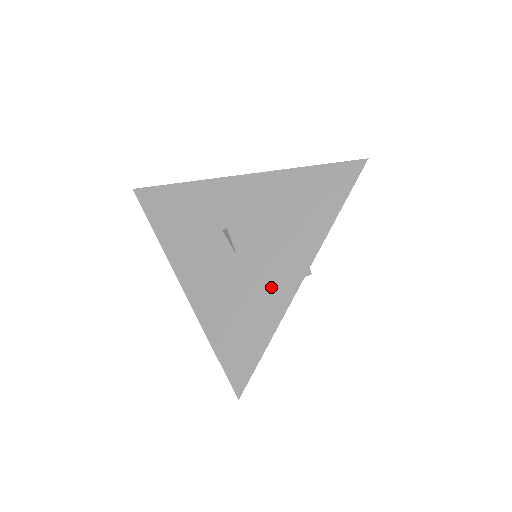
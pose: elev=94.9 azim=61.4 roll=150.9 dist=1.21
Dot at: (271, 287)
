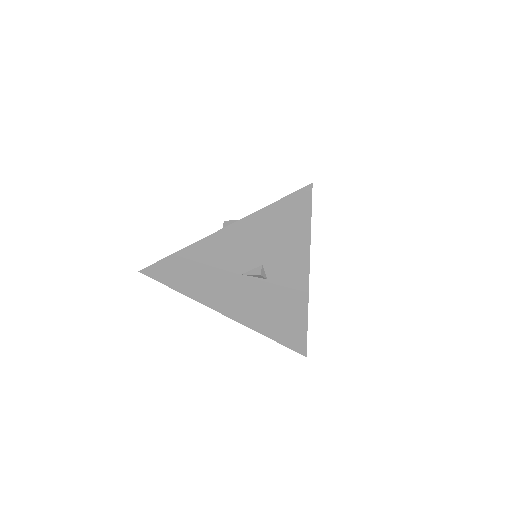
Dot at: occluded
